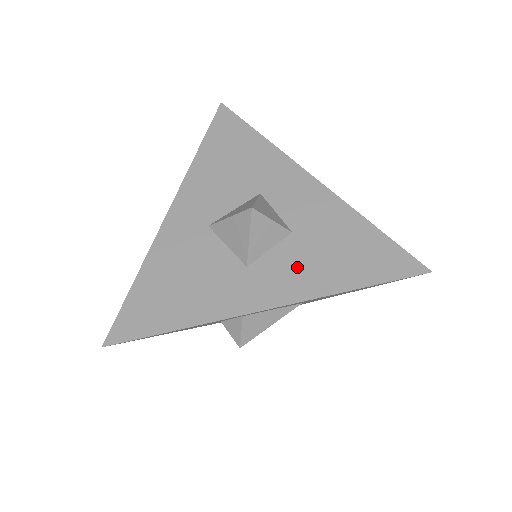
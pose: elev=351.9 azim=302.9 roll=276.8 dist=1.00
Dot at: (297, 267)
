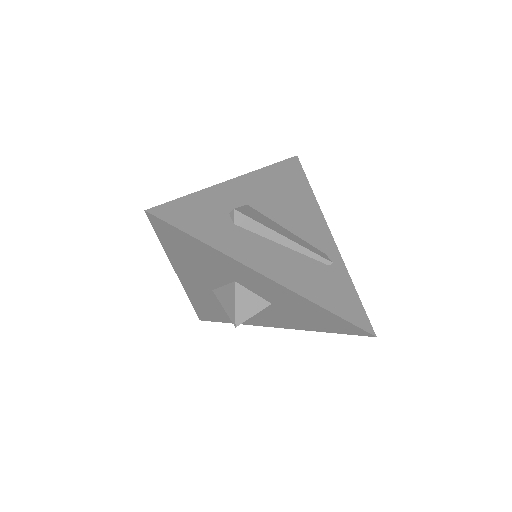
Dot at: (284, 318)
